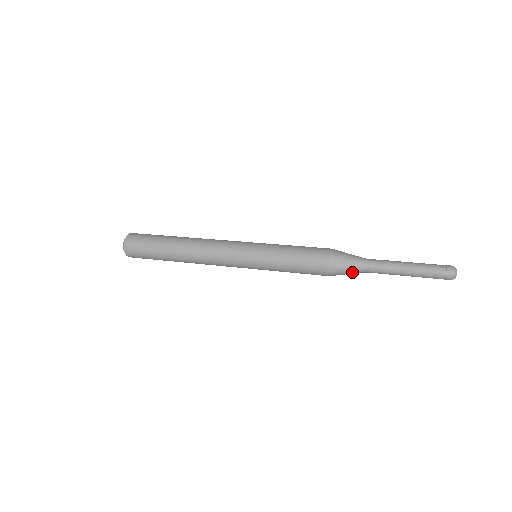
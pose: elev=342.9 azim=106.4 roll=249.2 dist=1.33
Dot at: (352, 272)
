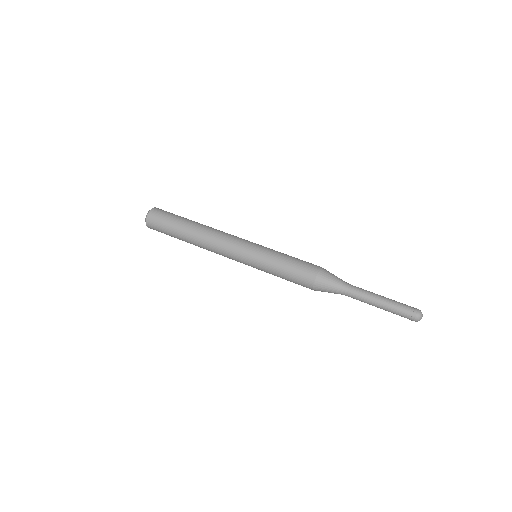
Dot at: (334, 293)
